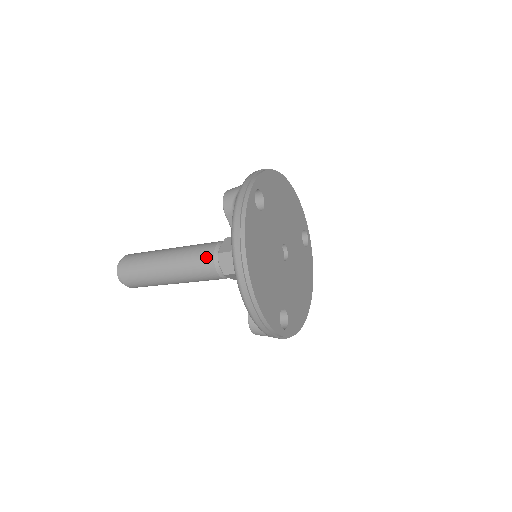
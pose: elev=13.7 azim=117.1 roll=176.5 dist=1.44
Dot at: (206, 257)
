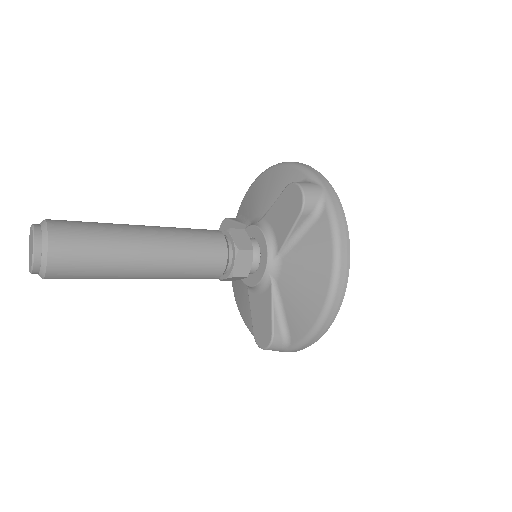
Dot at: (217, 252)
